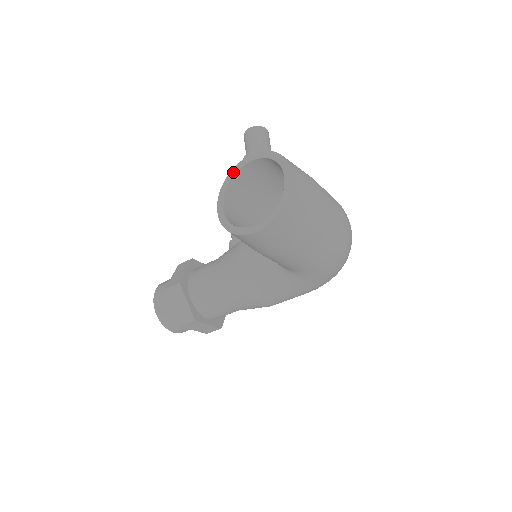
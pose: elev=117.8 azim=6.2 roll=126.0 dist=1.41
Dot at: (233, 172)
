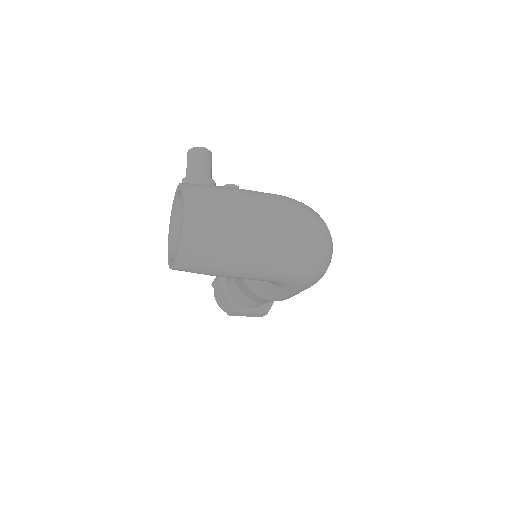
Dot at: (173, 203)
